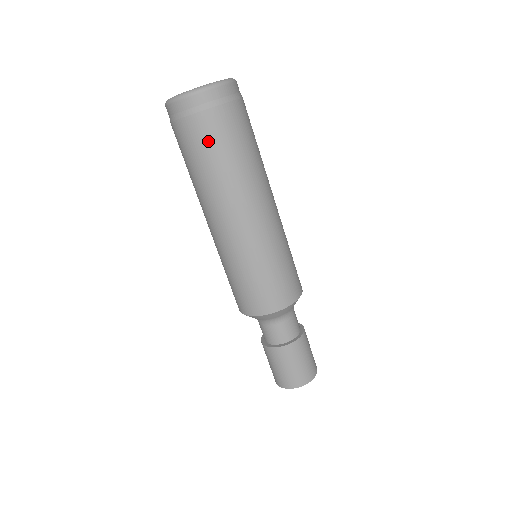
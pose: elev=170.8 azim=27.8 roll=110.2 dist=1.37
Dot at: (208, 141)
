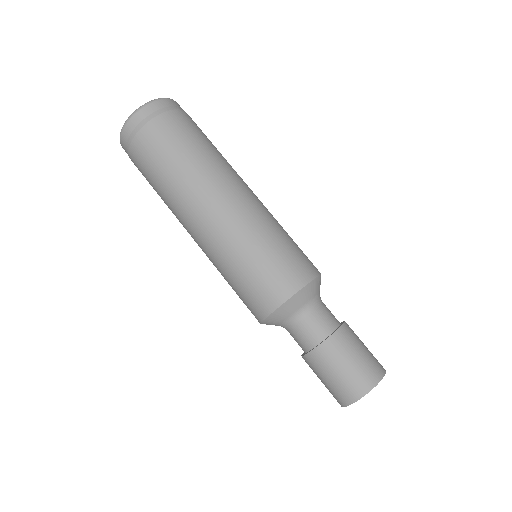
Dot at: (144, 173)
